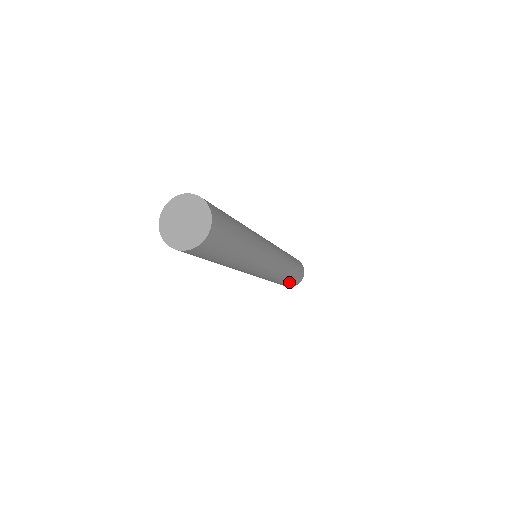
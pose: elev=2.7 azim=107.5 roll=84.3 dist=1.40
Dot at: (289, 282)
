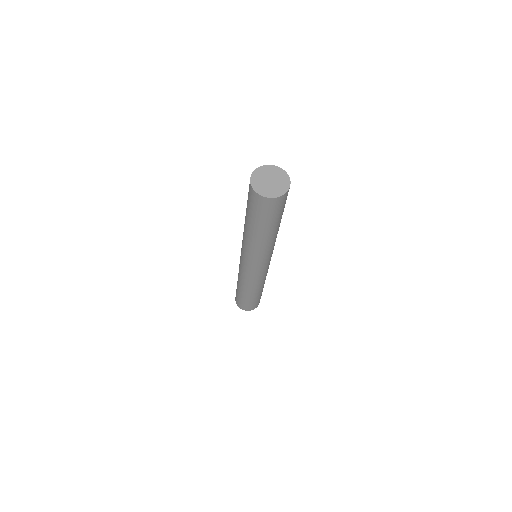
Dot at: (256, 299)
